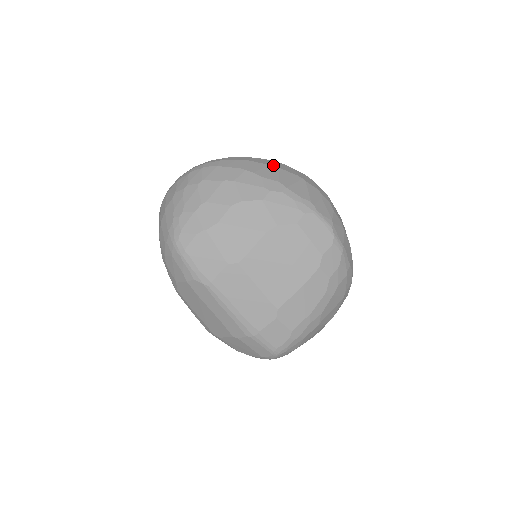
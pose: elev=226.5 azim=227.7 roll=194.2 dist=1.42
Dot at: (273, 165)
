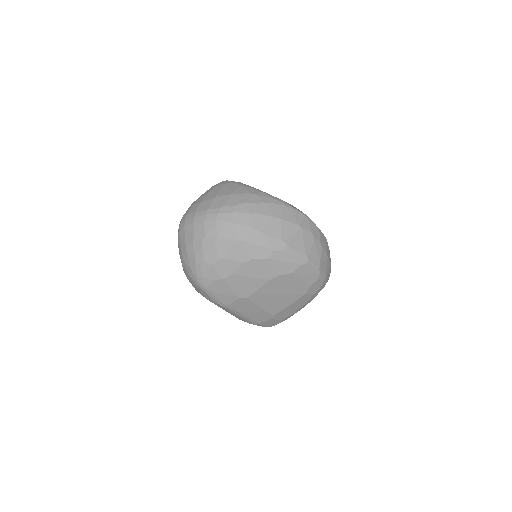
Dot at: (276, 216)
